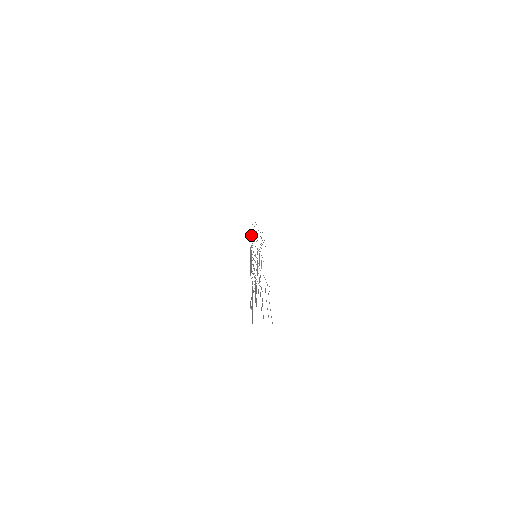
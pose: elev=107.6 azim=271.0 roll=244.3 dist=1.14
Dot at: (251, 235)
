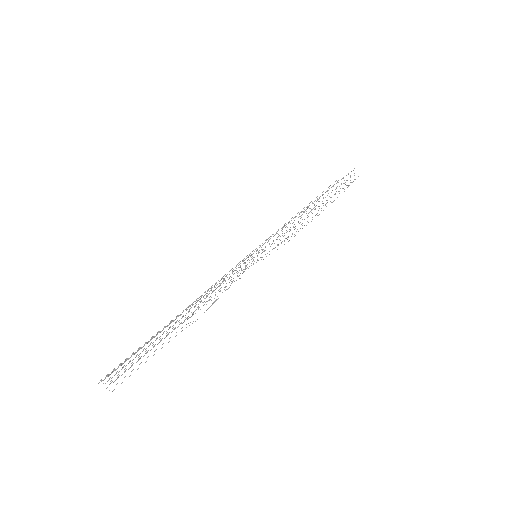
Dot at: occluded
